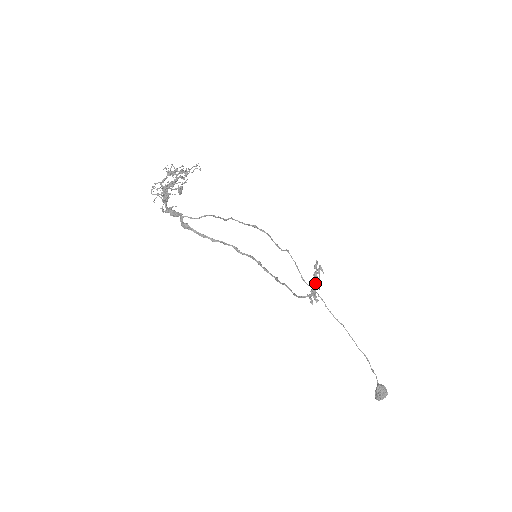
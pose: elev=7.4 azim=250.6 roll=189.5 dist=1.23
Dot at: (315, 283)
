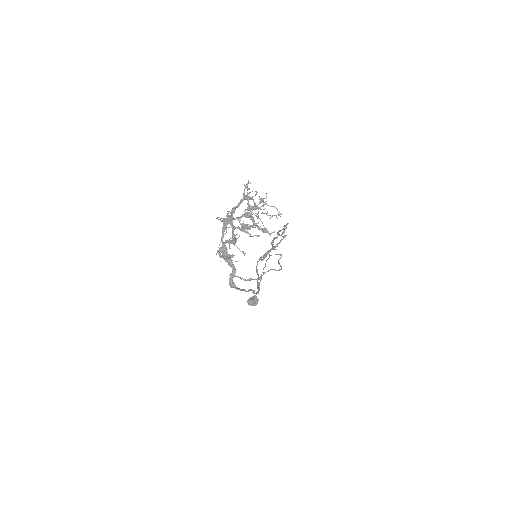
Dot at: (274, 248)
